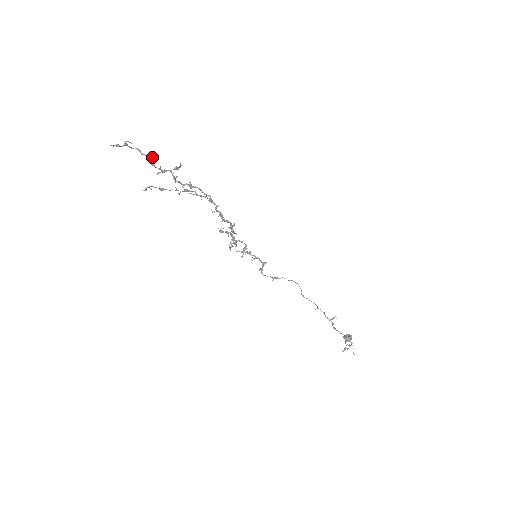
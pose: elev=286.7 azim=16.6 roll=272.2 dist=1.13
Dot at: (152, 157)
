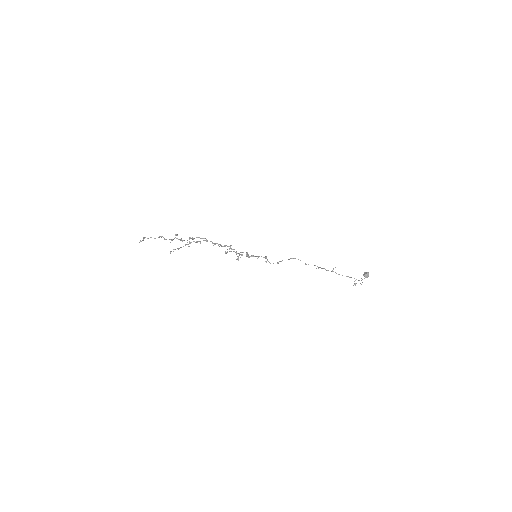
Dot at: (161, 237)
